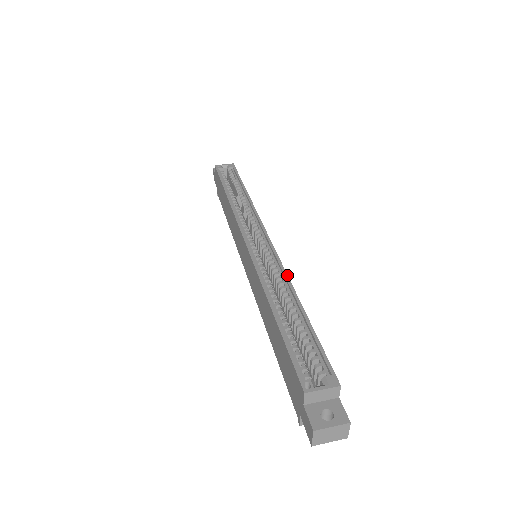
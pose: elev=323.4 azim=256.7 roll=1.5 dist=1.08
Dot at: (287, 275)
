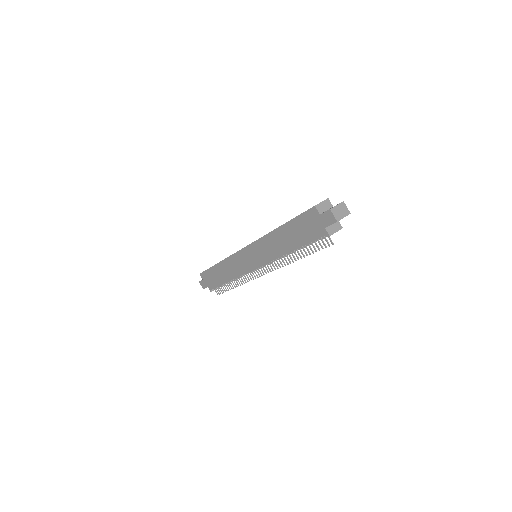
Dot at: occluded
